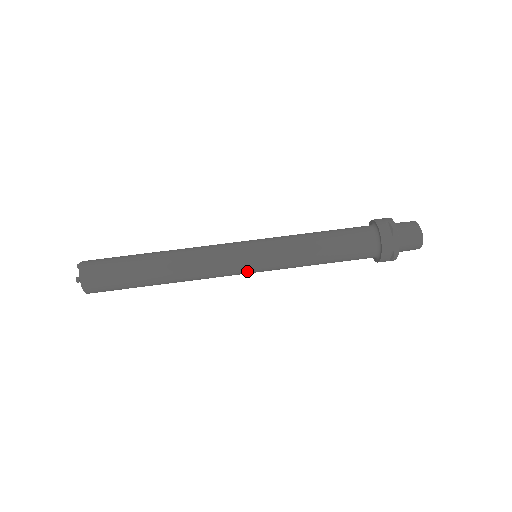
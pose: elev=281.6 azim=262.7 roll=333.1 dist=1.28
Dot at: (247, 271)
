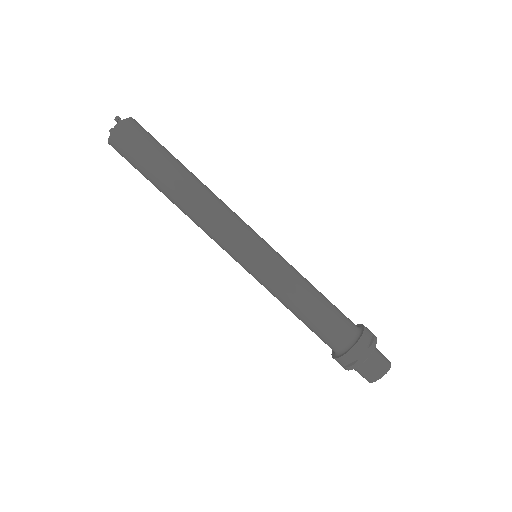
Dot at: occluded
